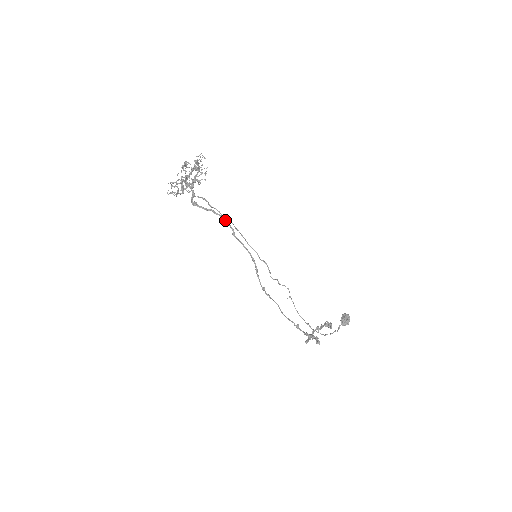
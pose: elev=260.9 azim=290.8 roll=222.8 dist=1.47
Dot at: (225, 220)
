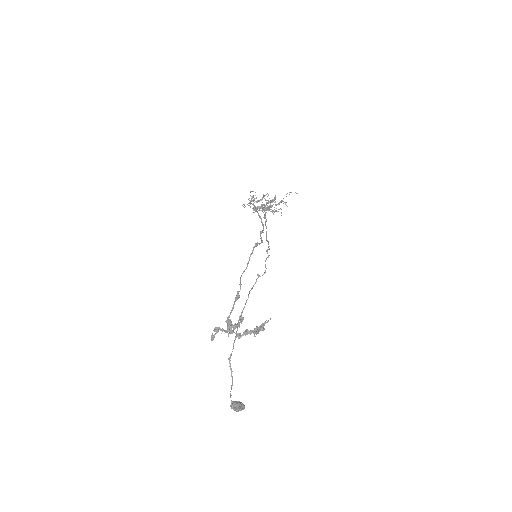
Dot at: (263, 227)
